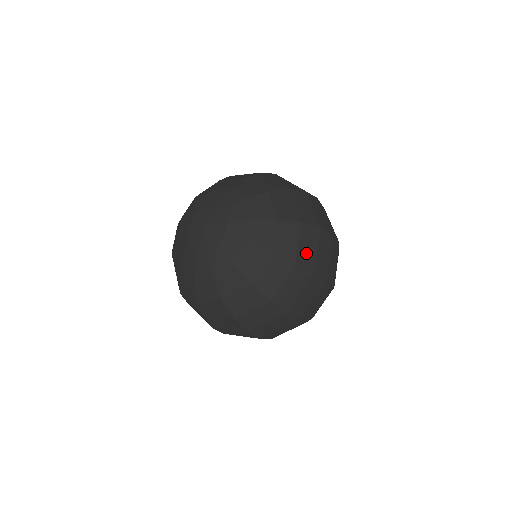
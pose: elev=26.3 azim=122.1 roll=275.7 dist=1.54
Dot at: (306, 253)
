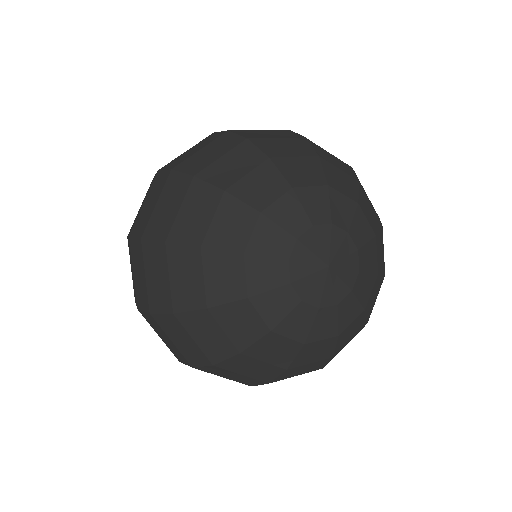
Dot at: occluded
